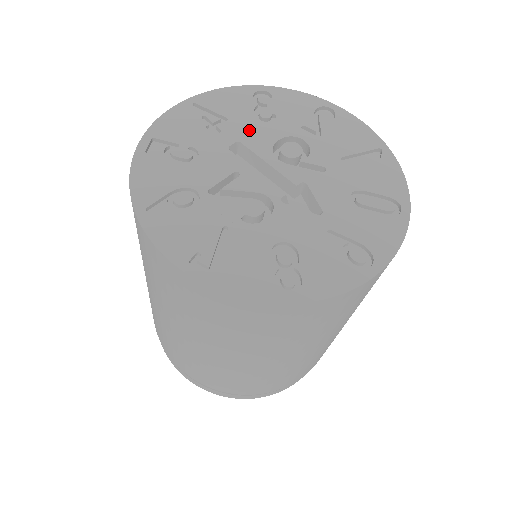
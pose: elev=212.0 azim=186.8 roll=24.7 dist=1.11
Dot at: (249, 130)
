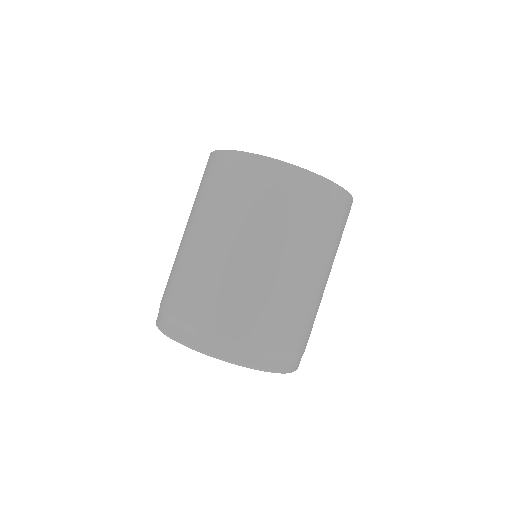
Dot at: occluded
